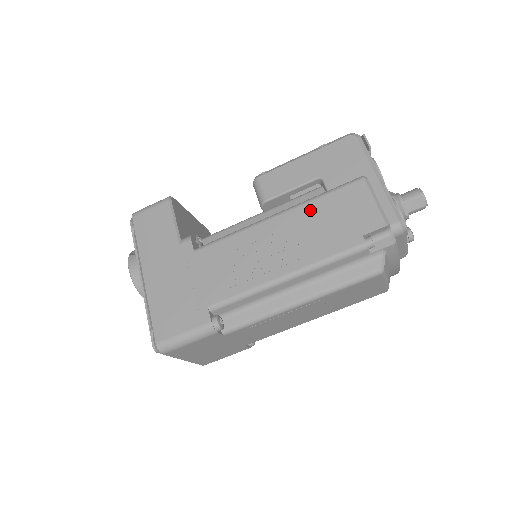
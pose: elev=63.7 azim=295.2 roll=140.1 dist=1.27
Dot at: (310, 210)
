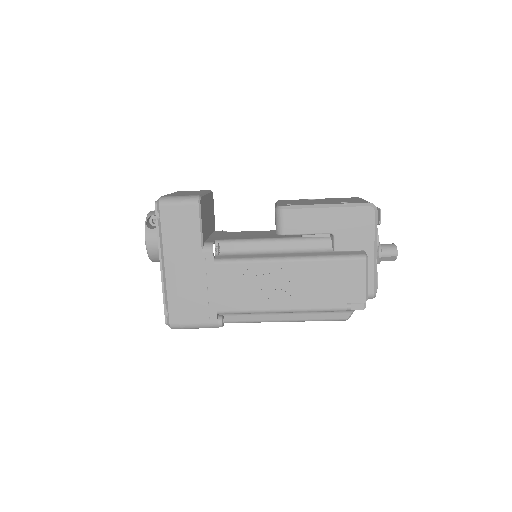
Dot at: (317, 268)
